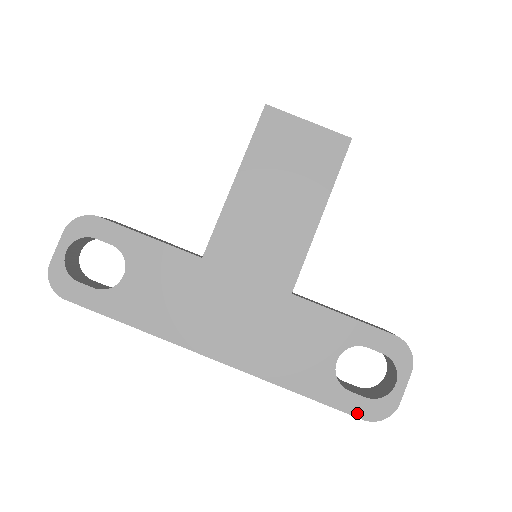
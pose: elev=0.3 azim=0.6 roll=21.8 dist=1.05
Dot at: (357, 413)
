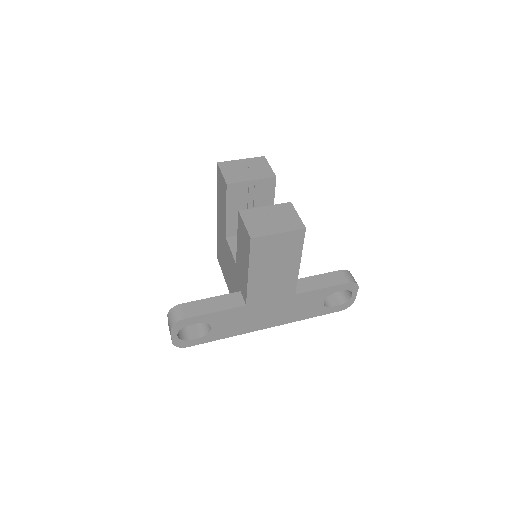
Dot at: (337, 311)
